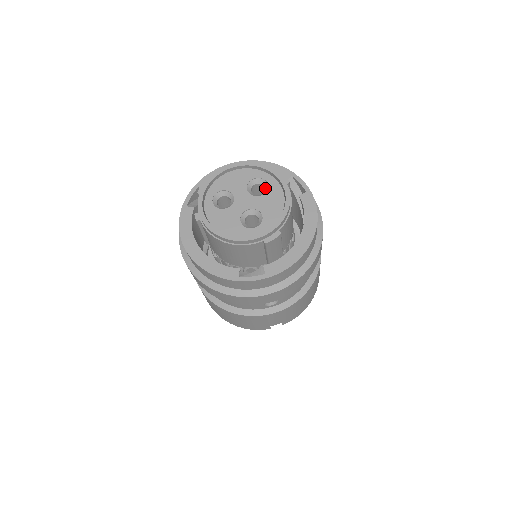
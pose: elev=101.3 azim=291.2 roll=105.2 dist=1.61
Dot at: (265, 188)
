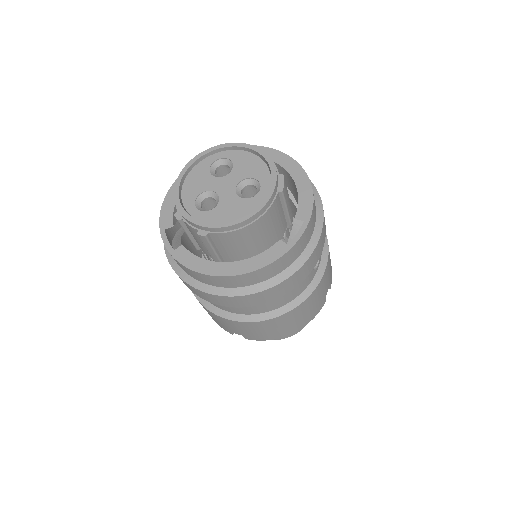
Dot at: (227, 164)
